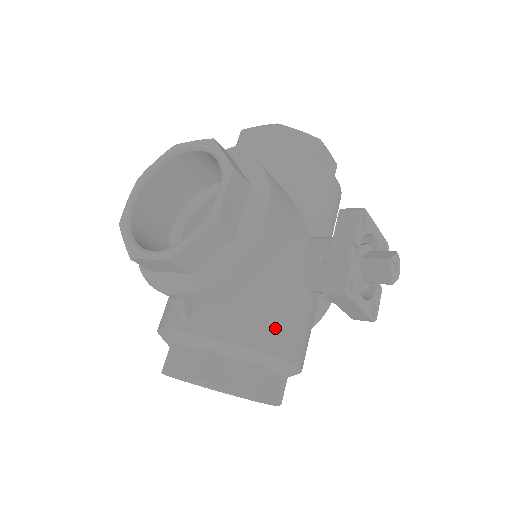
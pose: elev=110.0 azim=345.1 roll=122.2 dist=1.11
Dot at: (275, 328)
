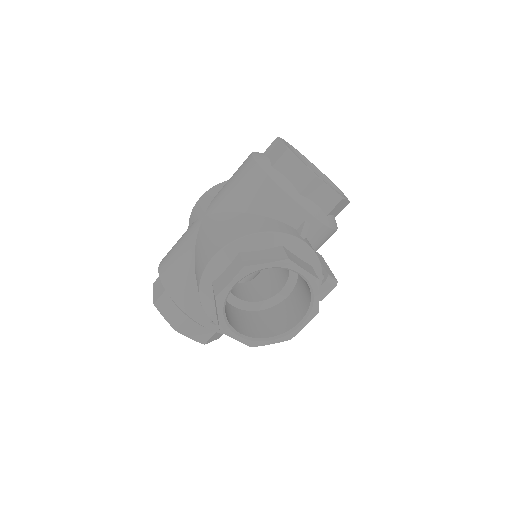
Dot at: occluded
